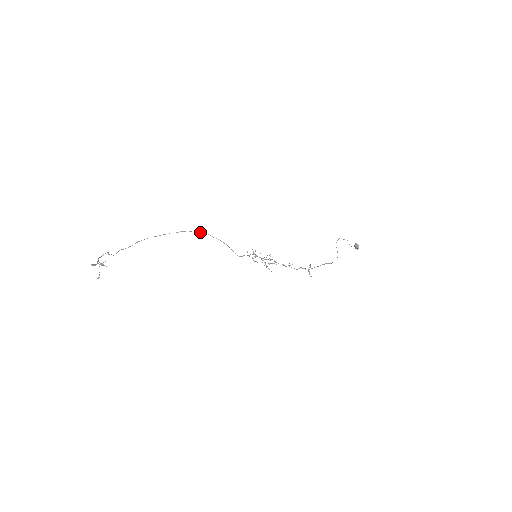
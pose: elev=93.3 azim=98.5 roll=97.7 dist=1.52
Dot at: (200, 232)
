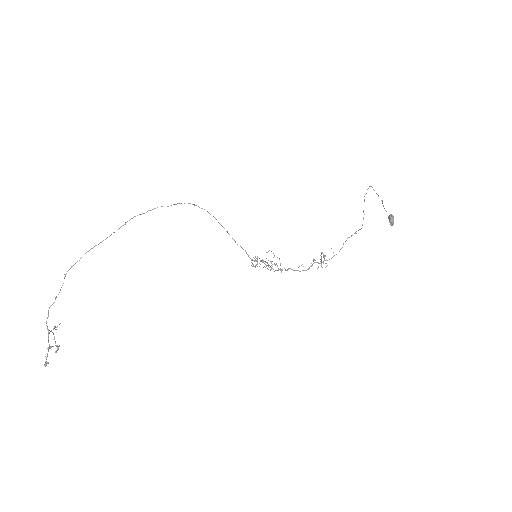
Dot at: (175, 204)
